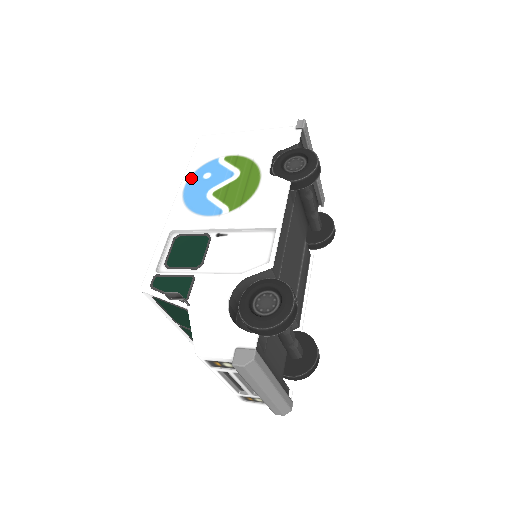
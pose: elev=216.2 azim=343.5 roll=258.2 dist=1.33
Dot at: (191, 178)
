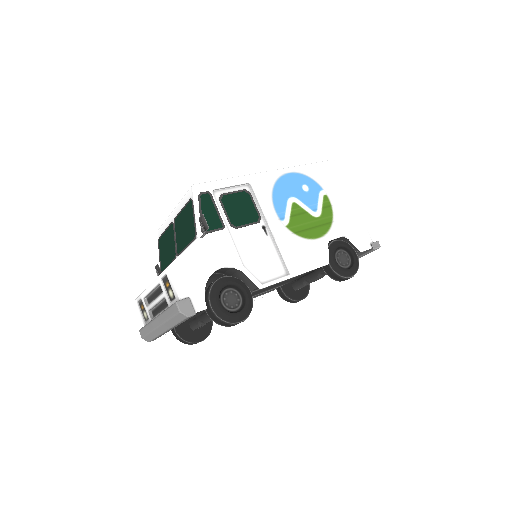
Dot at: (298, 174)
